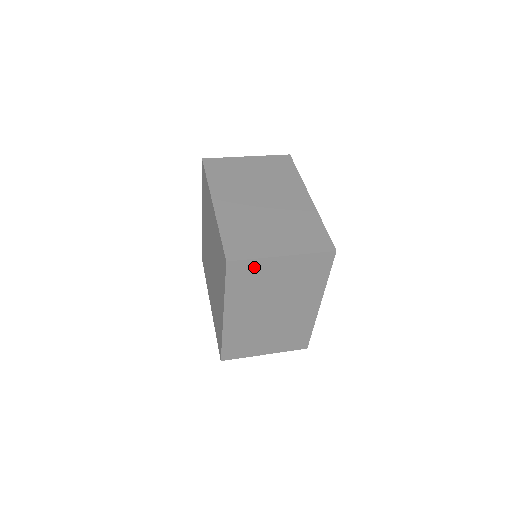
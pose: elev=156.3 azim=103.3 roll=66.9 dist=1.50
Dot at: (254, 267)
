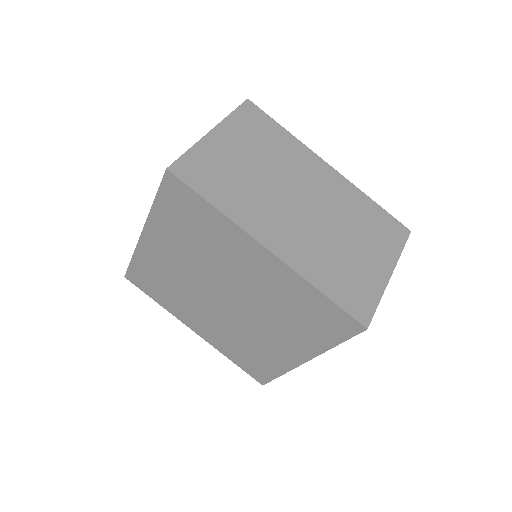
Dot at: occluded
